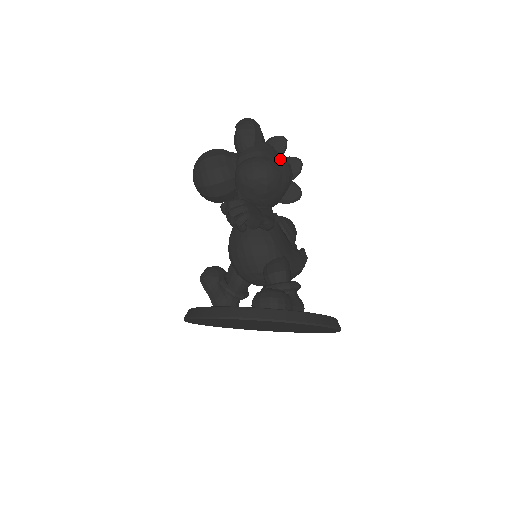
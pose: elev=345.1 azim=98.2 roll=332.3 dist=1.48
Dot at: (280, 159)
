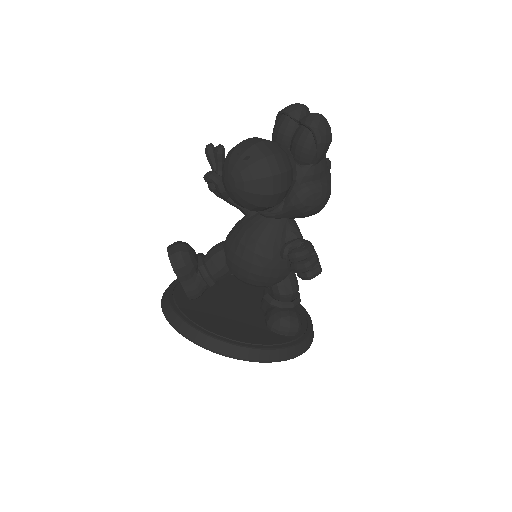
Dot at: occluded
